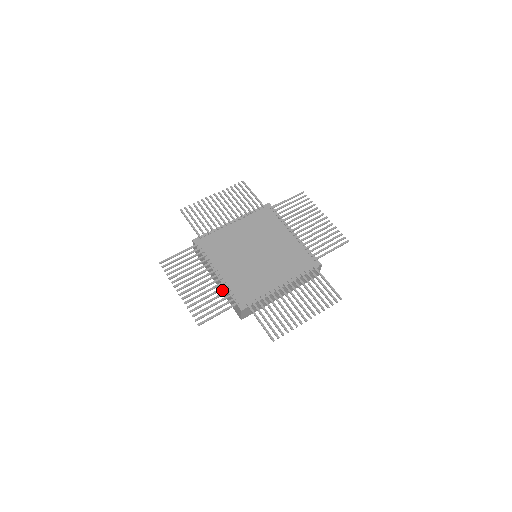
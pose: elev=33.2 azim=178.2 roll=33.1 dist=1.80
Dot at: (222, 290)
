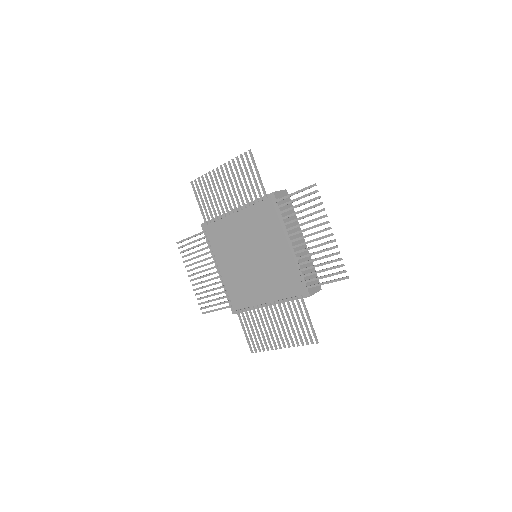
Dot at: occluded
